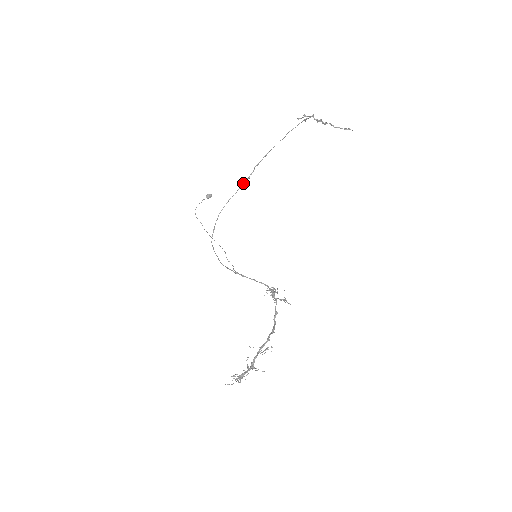
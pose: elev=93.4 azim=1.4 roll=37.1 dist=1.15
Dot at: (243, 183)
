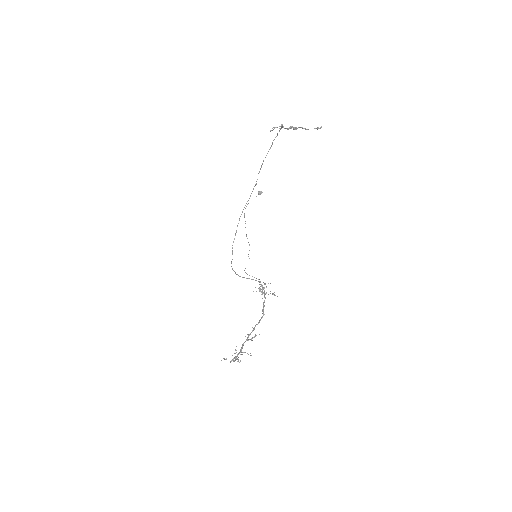
Dot at: occluded
